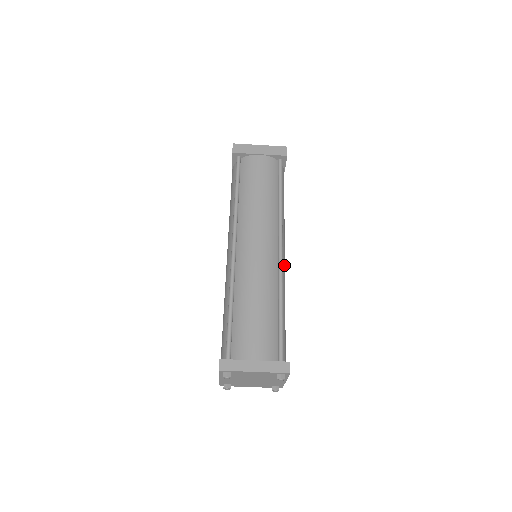
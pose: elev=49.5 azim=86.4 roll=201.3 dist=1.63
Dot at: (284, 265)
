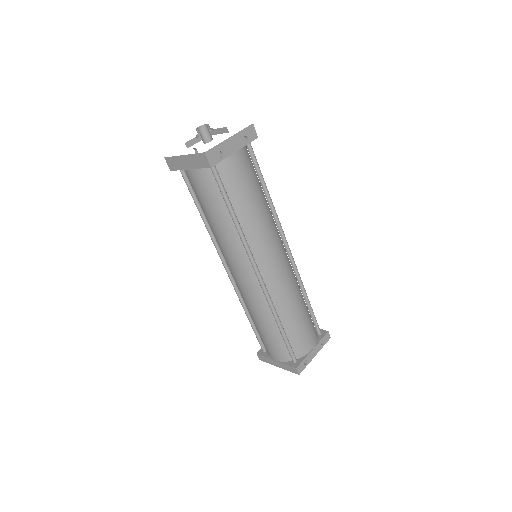
Dot at: (275, 275)
